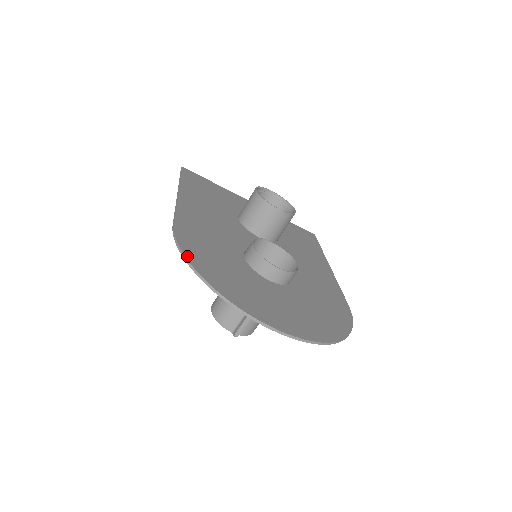
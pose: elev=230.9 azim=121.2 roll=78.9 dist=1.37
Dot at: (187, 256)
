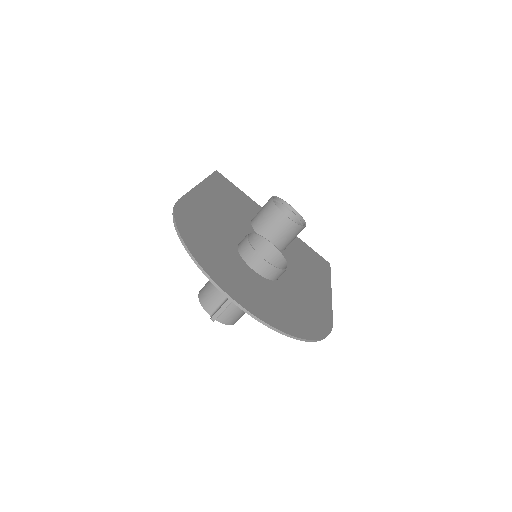
Dot at: (177, 221)
